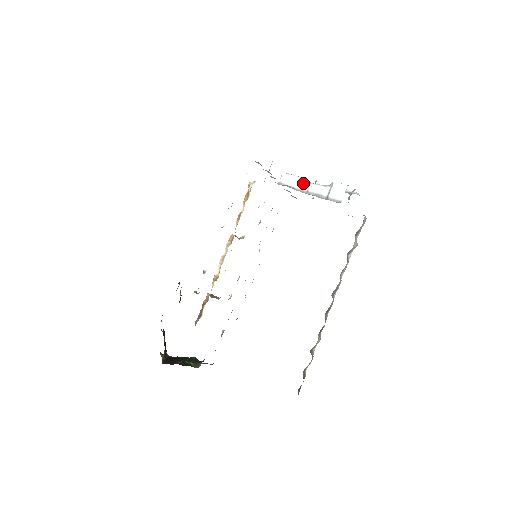
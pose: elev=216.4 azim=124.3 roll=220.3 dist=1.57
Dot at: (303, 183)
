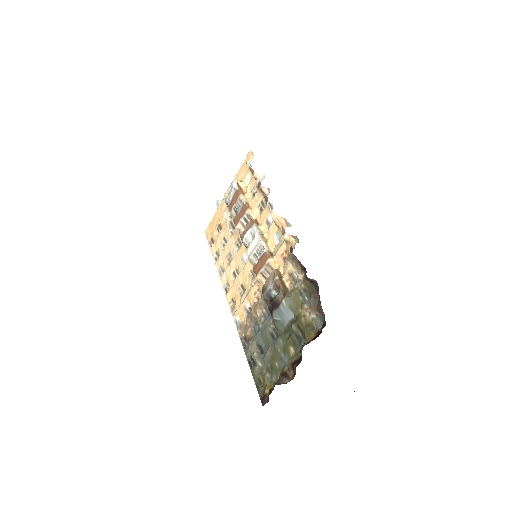
Dot at: occluded
